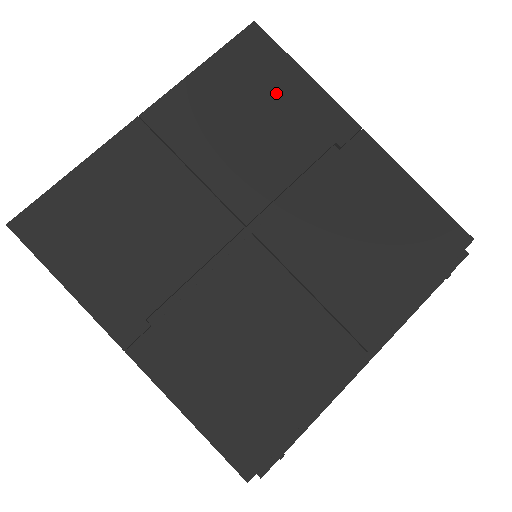
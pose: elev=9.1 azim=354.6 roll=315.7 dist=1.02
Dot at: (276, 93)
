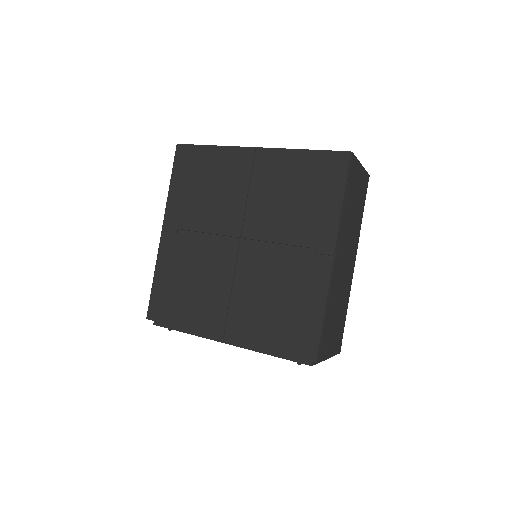
Dot at: (318, 197)
